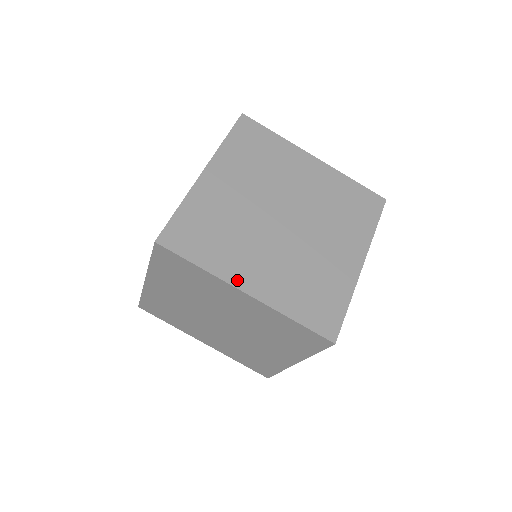
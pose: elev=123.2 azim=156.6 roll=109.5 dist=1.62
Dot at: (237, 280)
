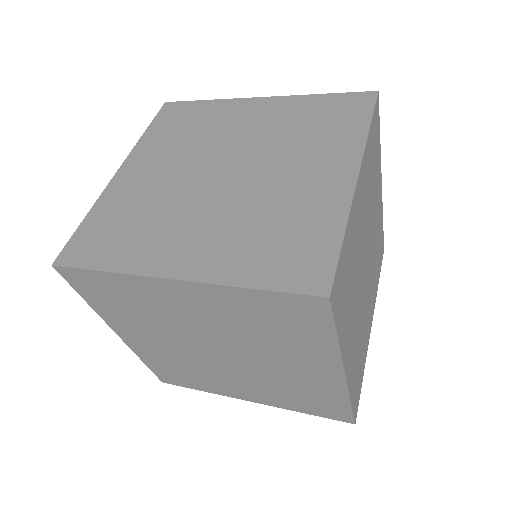
Dot at: (346, 357)
